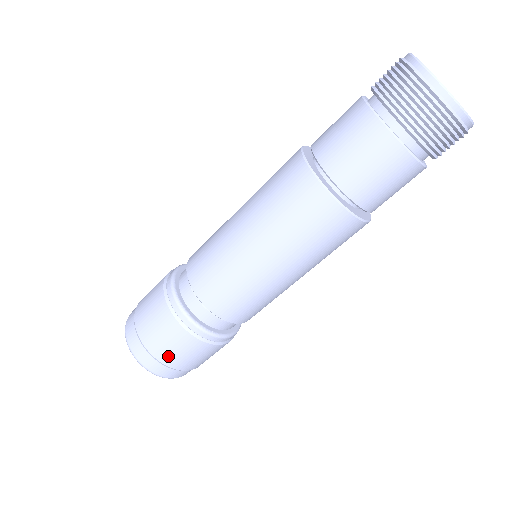
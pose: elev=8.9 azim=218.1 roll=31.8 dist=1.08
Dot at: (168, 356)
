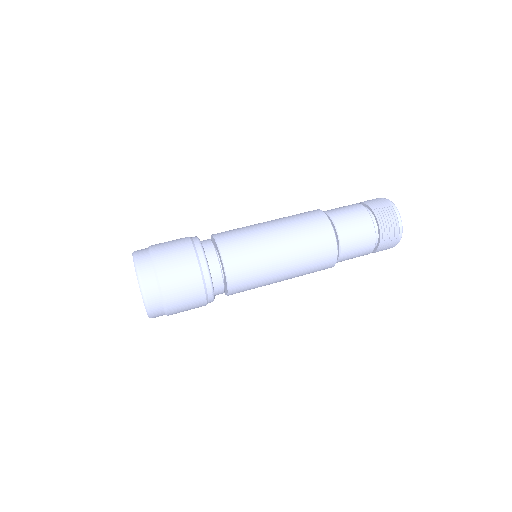
Dot at: (167, 269)
